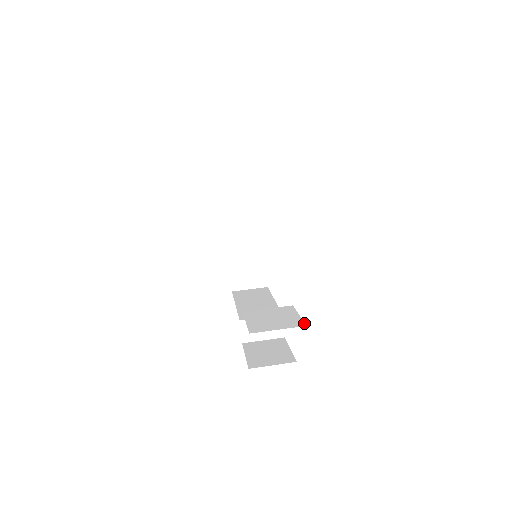
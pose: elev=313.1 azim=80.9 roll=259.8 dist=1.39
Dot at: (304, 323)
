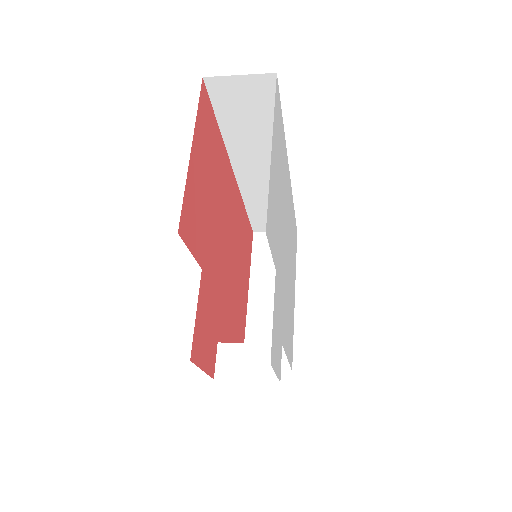
Dot at: occluded
